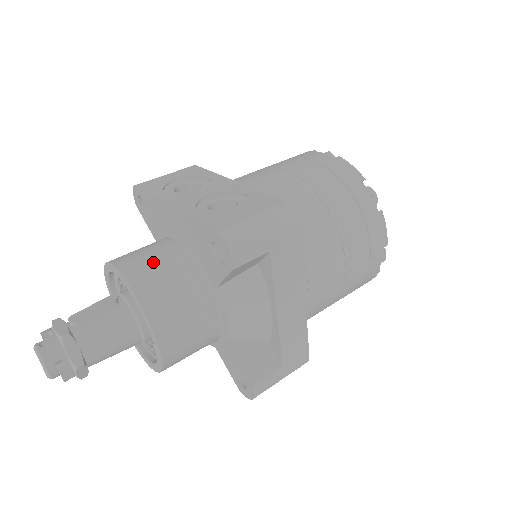
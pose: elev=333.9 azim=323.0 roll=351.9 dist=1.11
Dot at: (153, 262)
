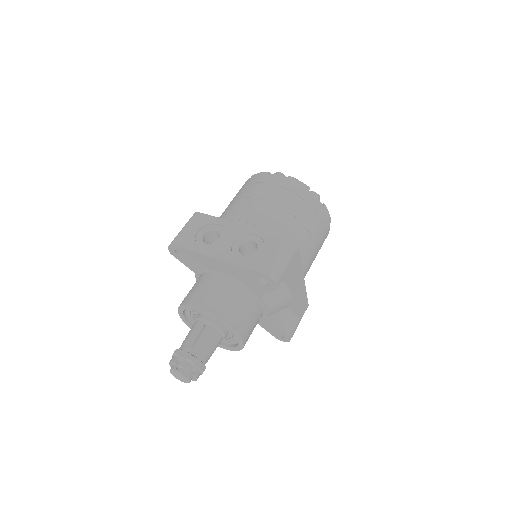
Dot at: (219, 296)
